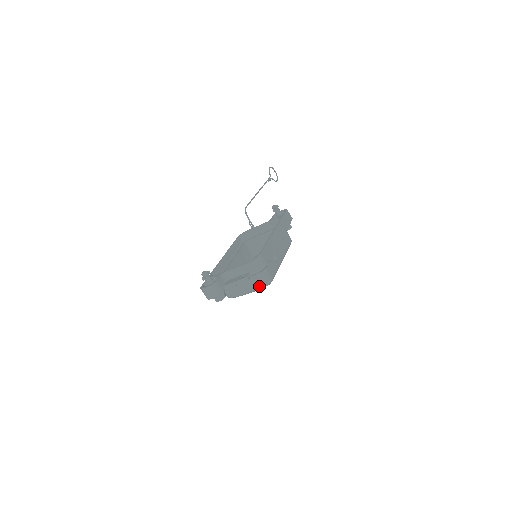
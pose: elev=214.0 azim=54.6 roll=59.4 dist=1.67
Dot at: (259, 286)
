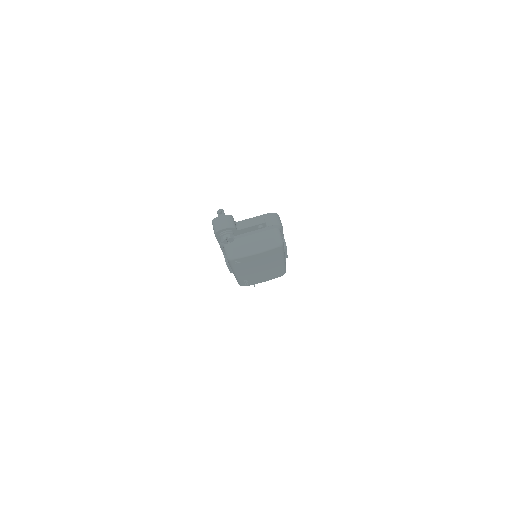
Dot at: (270, 243)
